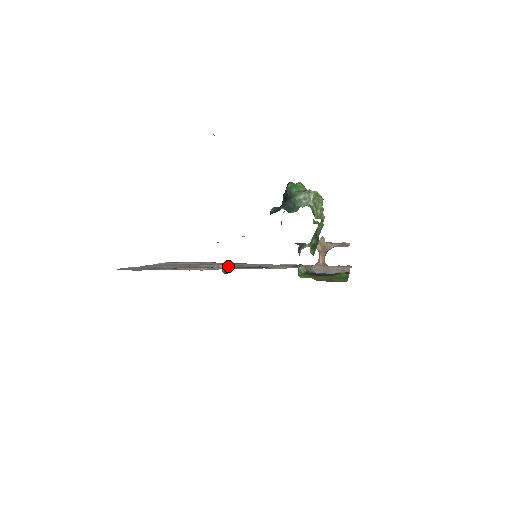
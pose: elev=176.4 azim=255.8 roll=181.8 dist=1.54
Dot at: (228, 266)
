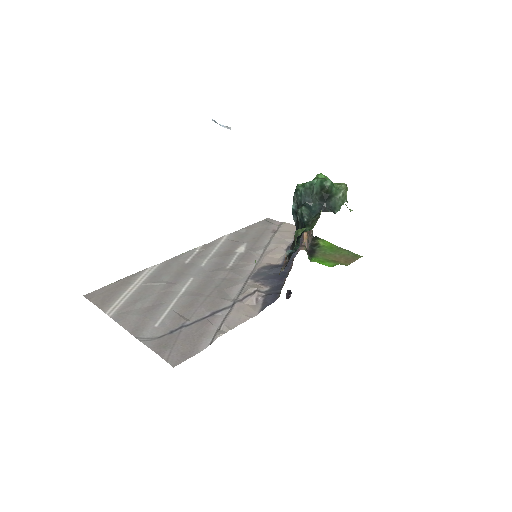
Dot at: (209, 275)
